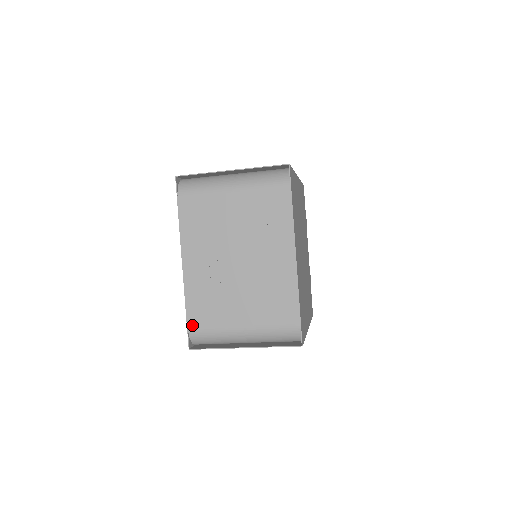
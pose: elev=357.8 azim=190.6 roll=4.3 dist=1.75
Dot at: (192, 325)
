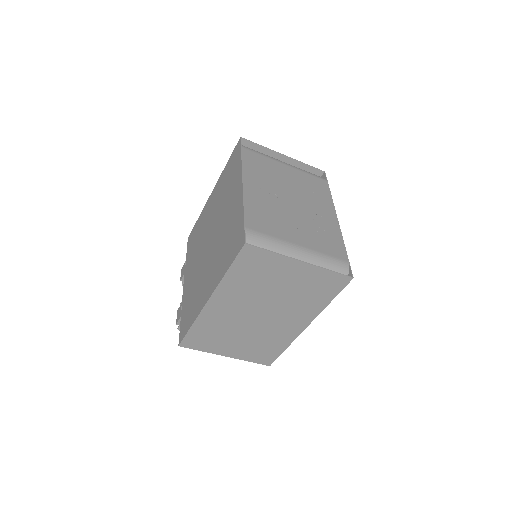
Dot at: (250, 226)
